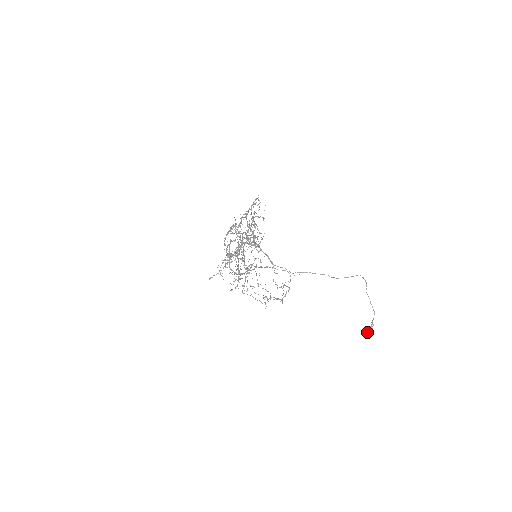
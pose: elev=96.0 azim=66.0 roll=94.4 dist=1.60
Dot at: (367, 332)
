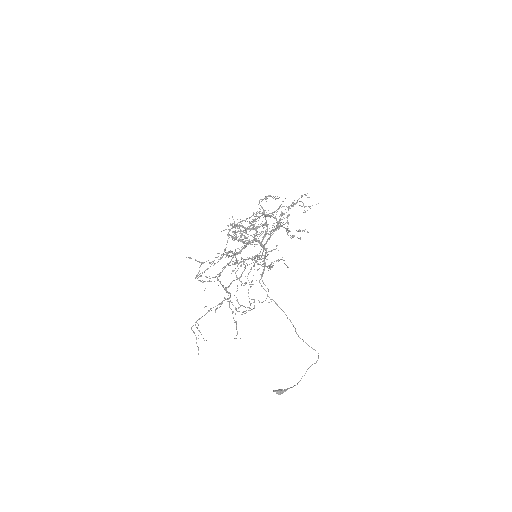
Dot at: (276, 392)
